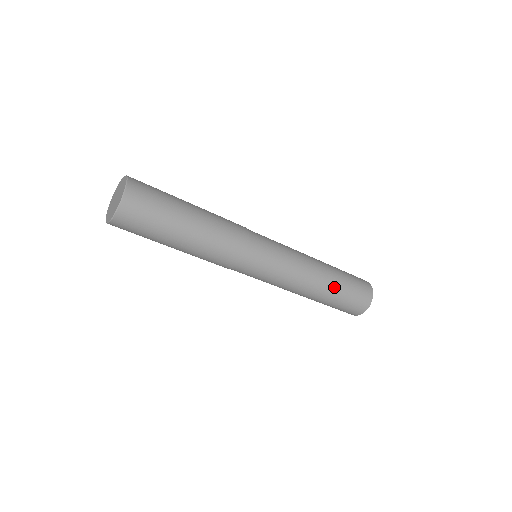
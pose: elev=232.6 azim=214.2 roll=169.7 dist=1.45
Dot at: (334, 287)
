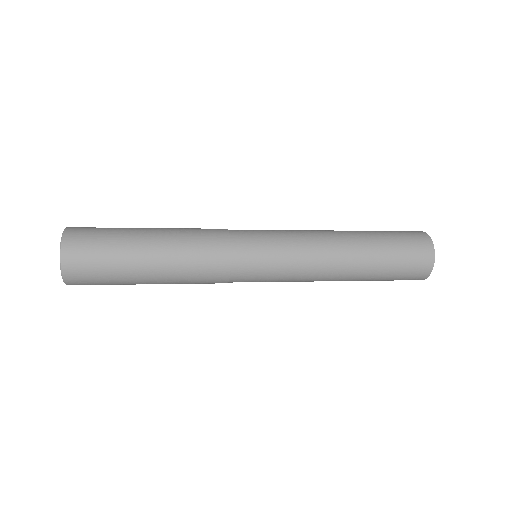
Dot at: (369, 246)
